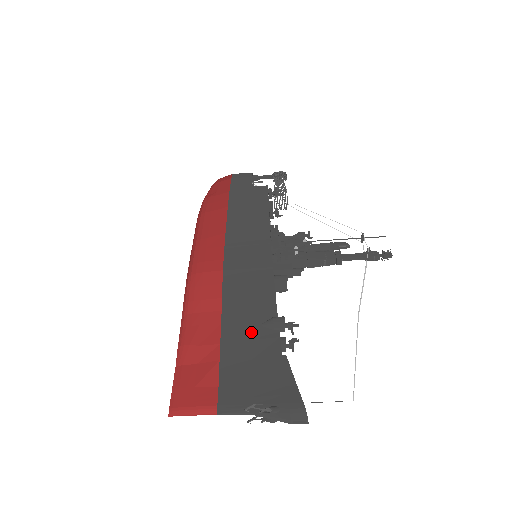
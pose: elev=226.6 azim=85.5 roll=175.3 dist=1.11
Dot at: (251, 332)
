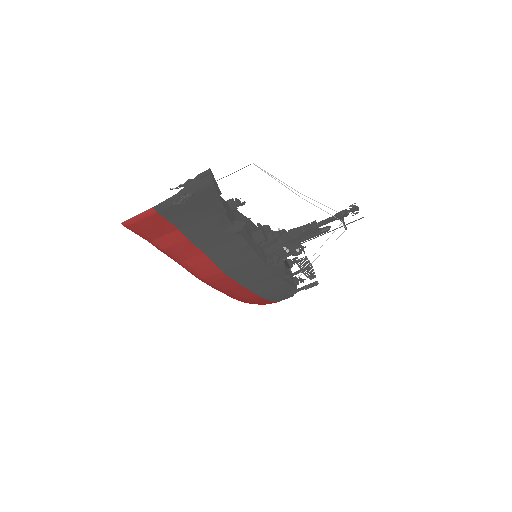
Dot at: occluded
